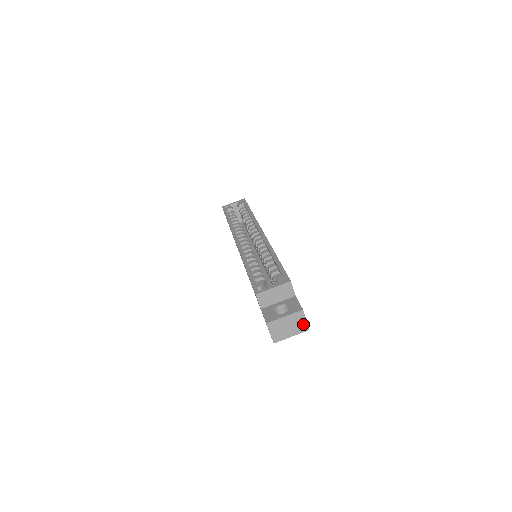
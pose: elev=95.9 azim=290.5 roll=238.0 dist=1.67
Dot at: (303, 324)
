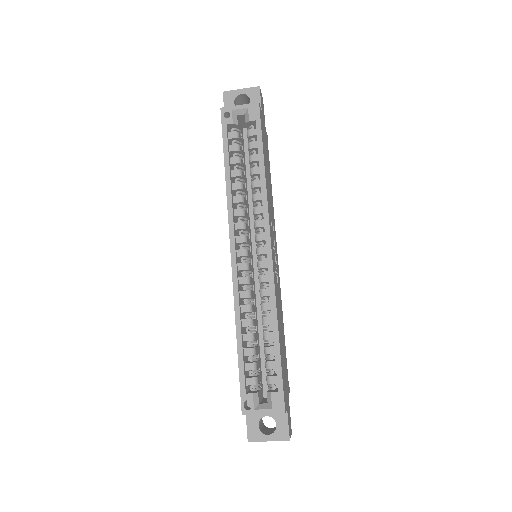
Dot at: occluded
